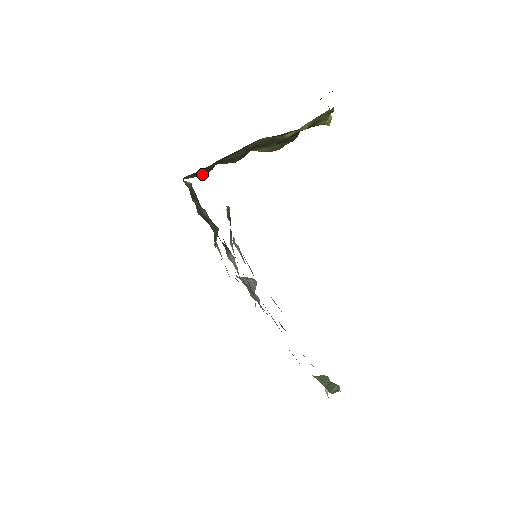
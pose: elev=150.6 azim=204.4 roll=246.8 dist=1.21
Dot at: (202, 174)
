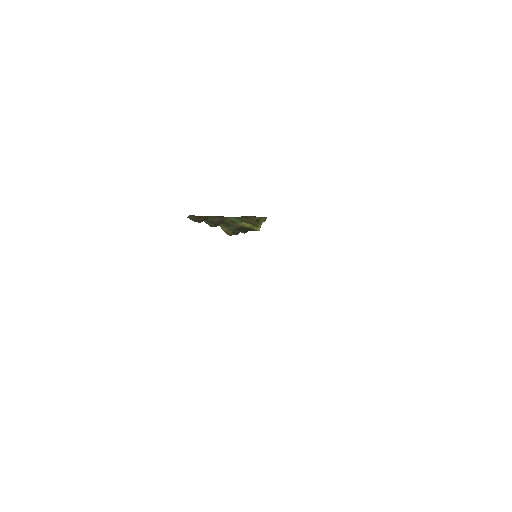
Dot at: (196, 221)
